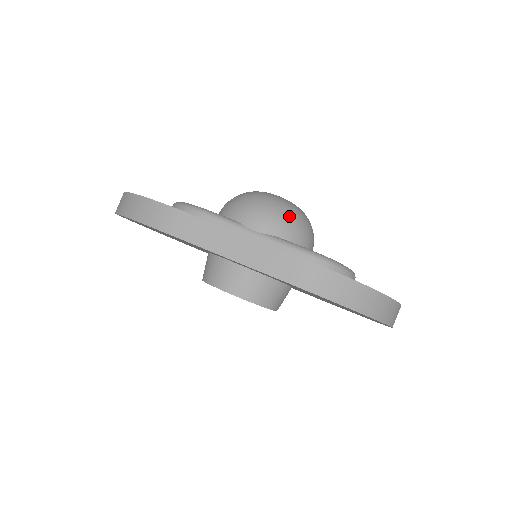
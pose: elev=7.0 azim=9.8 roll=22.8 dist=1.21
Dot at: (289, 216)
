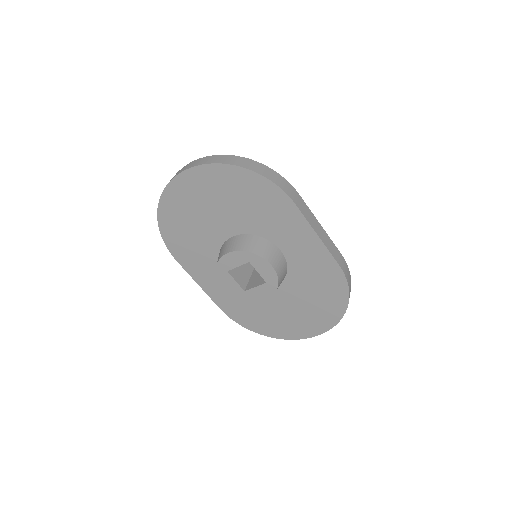
Dot at: occluded
